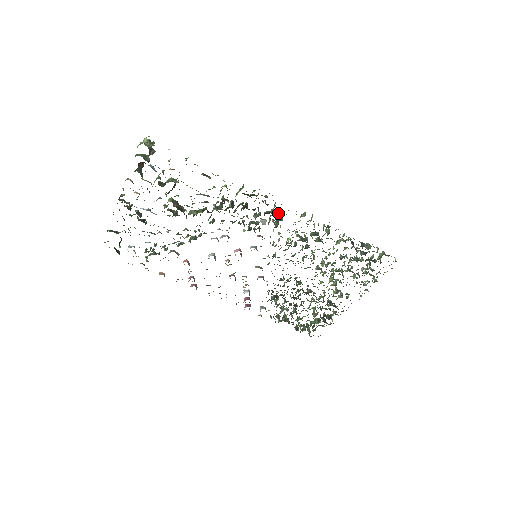
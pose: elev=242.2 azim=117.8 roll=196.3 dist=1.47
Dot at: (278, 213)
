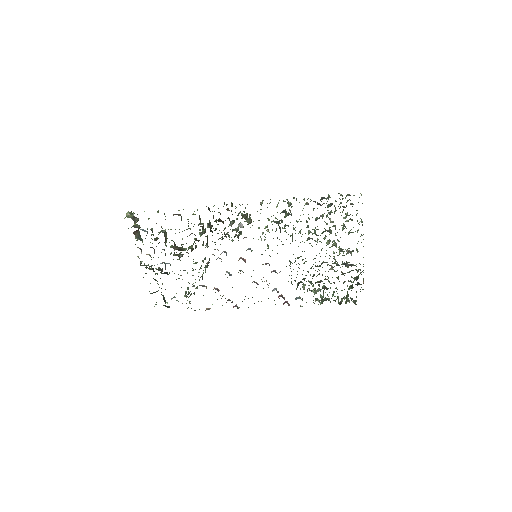
Dot at: (244, 212)
